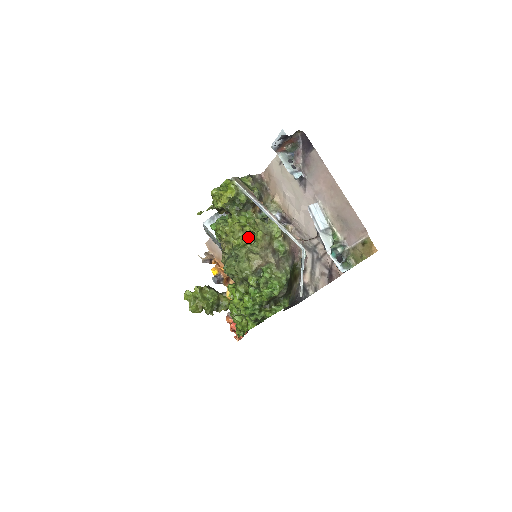
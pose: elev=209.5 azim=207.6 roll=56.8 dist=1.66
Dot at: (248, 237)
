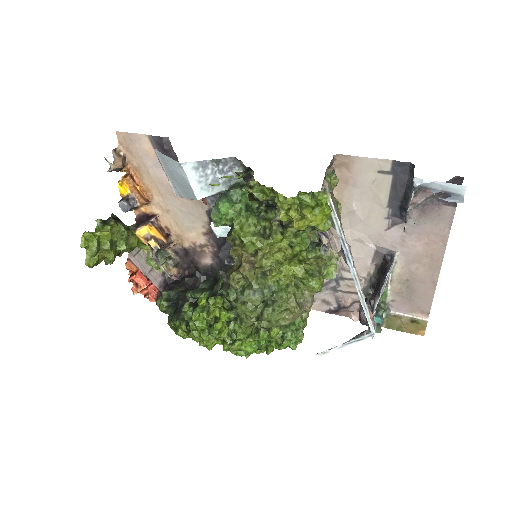
Dot at: (298, 277)
